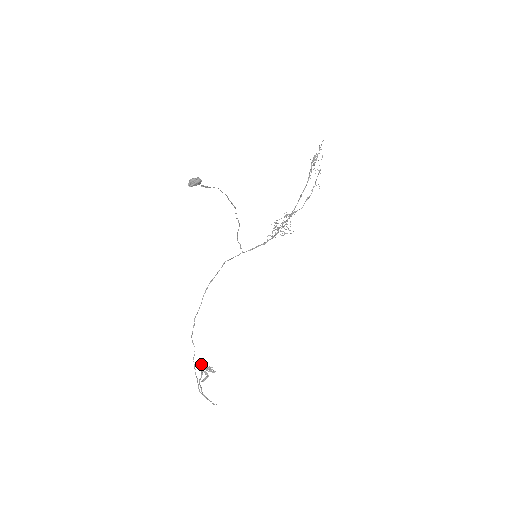
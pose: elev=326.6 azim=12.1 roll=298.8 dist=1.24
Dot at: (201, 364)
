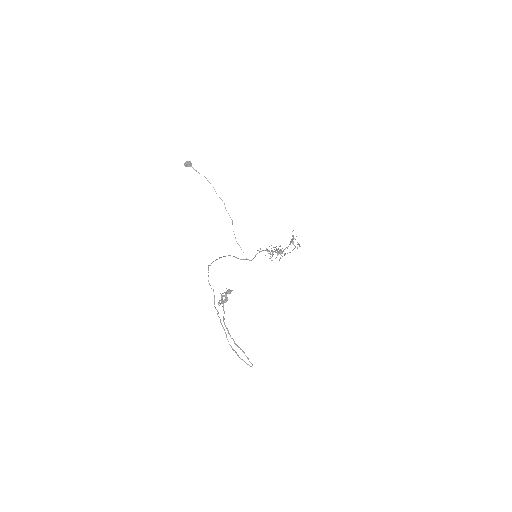
Dot at: (221, 298)
